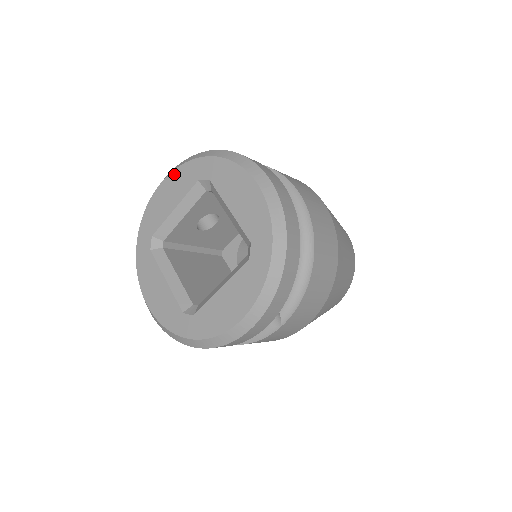
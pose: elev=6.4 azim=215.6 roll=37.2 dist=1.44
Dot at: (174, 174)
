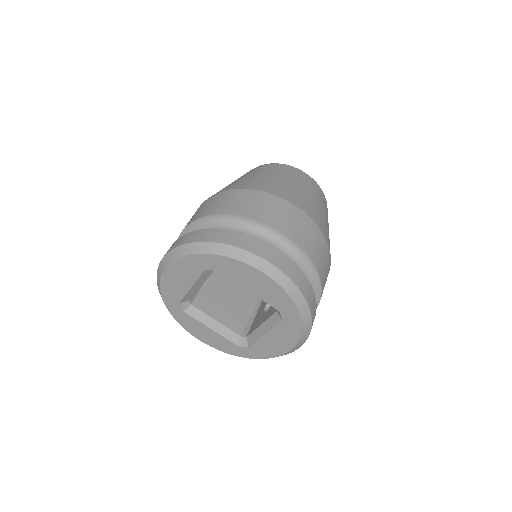
Dot at: (176, 264)
